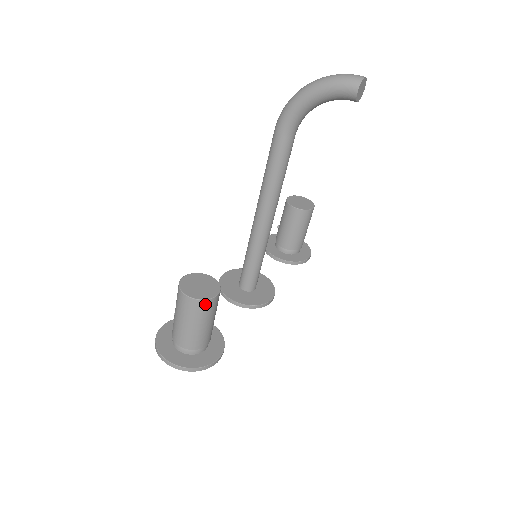
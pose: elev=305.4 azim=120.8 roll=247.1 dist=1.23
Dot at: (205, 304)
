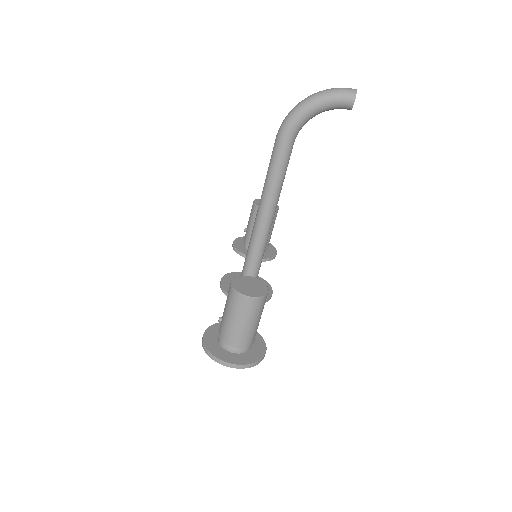
Dot at: (262, 300)
